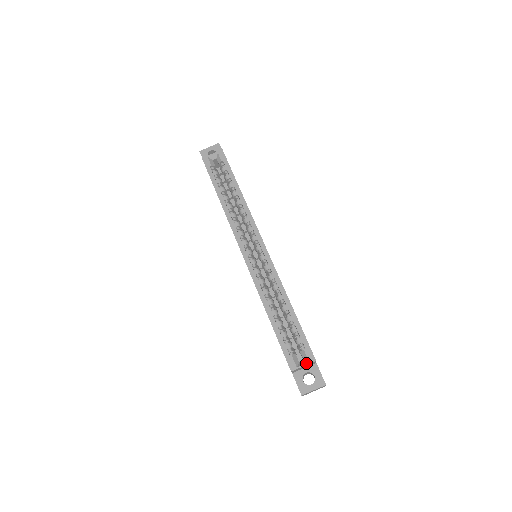
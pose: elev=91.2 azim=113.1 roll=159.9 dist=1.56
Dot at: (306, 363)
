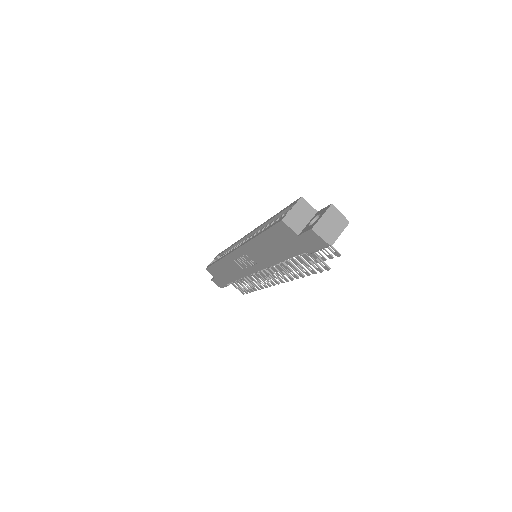
Dot at: (293, 206)
